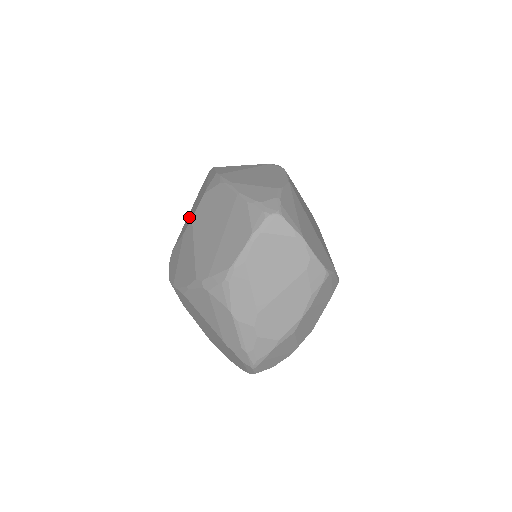
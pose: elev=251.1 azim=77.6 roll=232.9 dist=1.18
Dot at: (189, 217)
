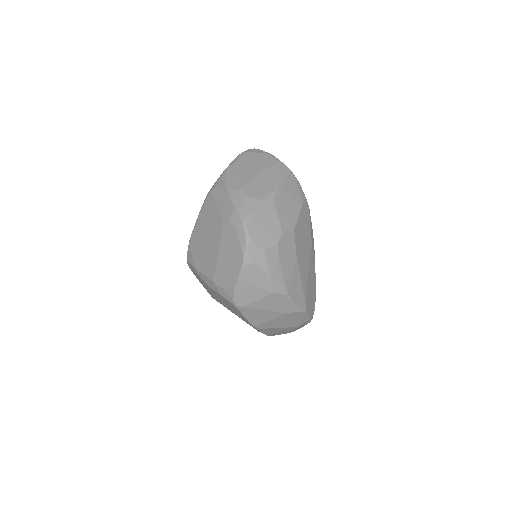
Dot at: occluded
